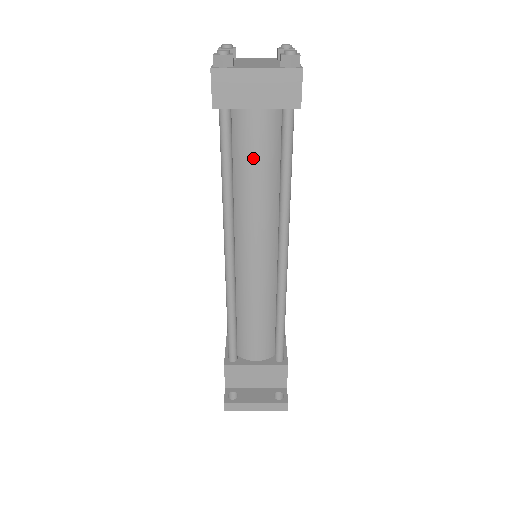
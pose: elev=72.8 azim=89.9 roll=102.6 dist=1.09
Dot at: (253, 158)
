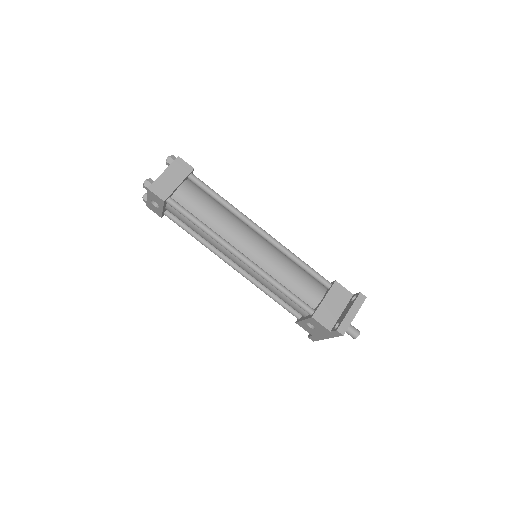
Dot at: (200, 206)
